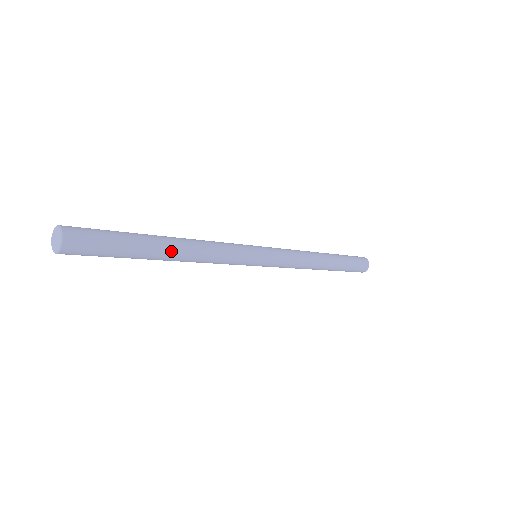
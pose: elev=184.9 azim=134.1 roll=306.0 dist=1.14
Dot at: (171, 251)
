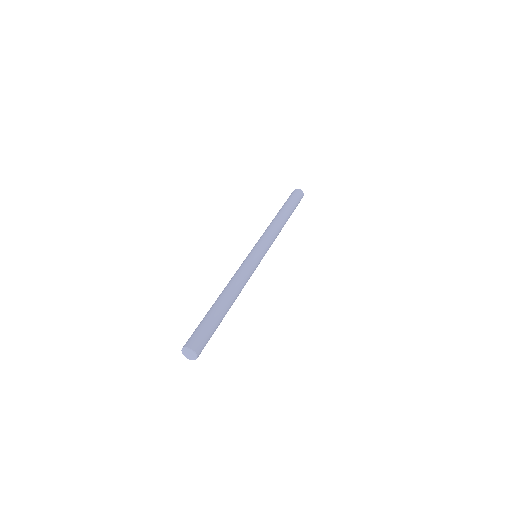
Dot at: (230, 304)
